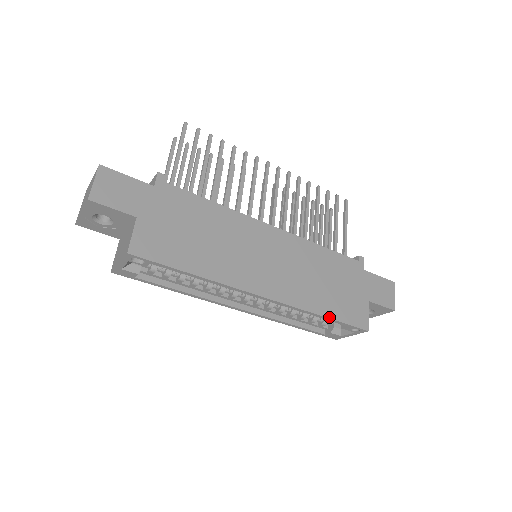
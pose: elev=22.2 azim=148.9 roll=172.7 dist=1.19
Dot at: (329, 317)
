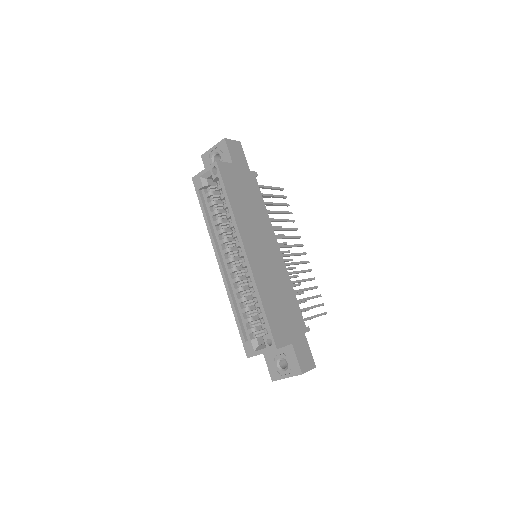
Dot at: (264, 308)
